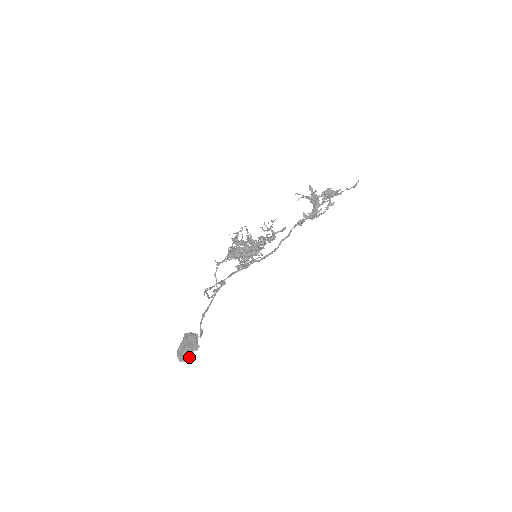
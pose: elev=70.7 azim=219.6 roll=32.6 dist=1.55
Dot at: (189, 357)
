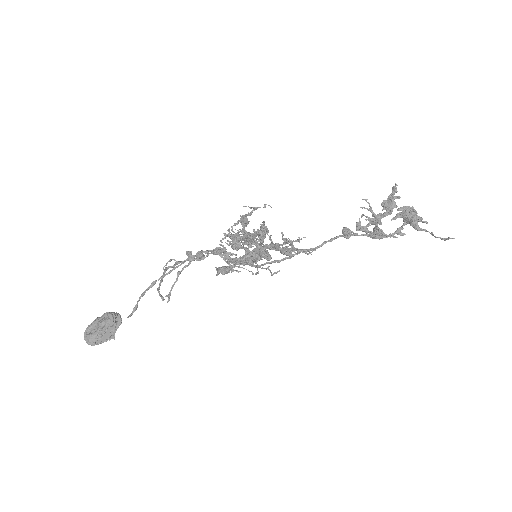
Dot at: (96, 344)
